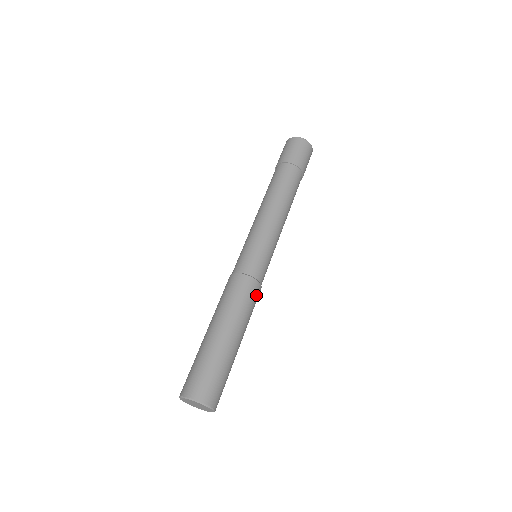
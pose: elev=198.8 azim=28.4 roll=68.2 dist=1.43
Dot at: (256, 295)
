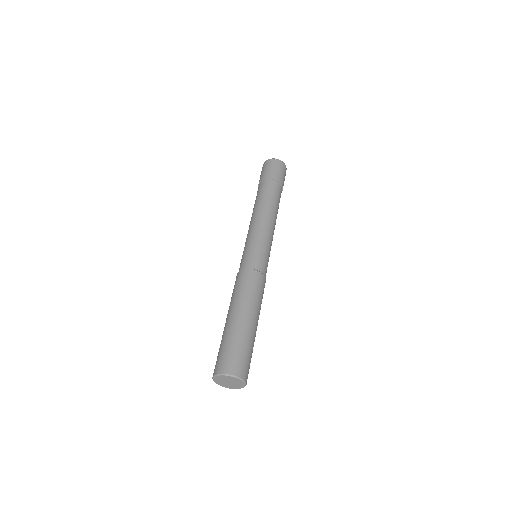
Dot at: occluded
